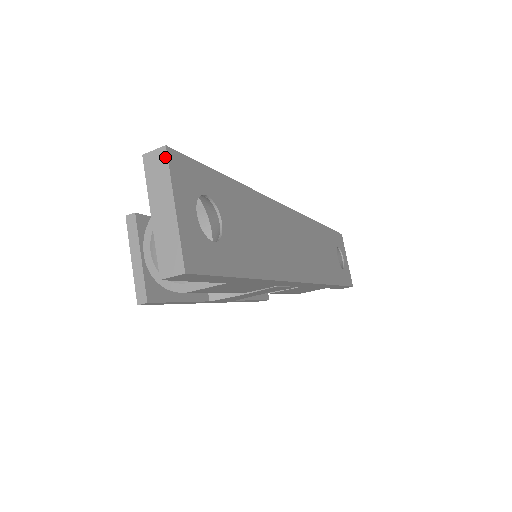
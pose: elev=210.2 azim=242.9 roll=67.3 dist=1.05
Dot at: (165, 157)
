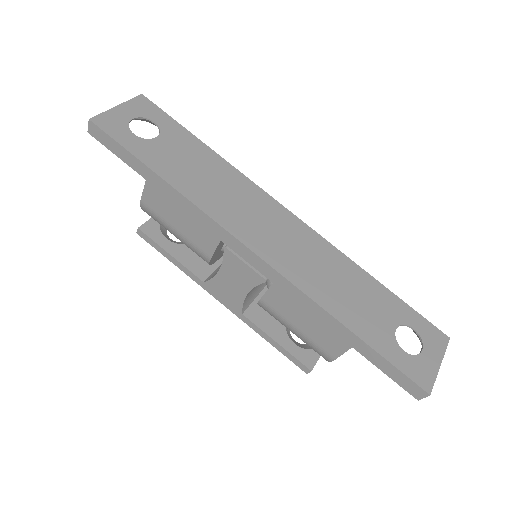
Dot at: (137, 97)
